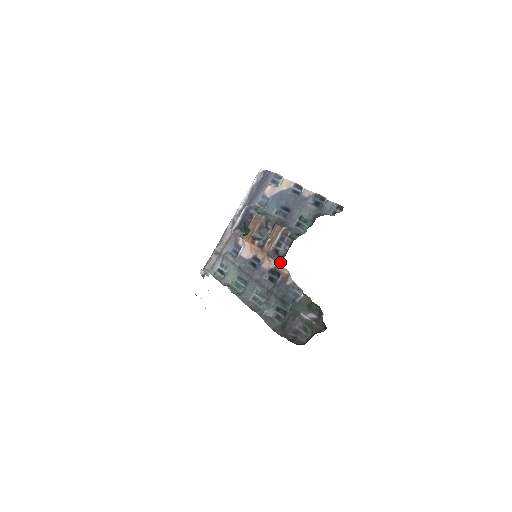
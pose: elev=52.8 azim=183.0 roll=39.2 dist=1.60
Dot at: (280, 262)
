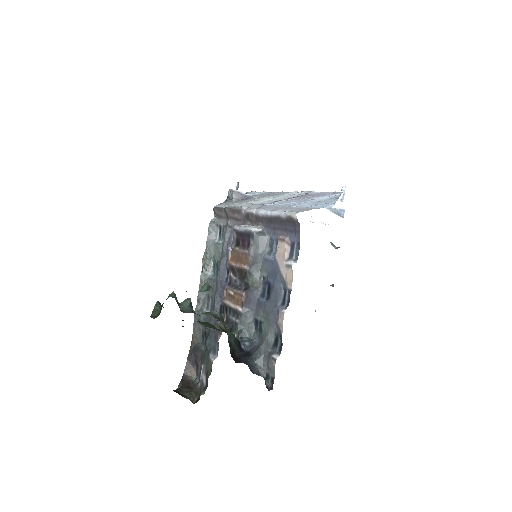
Dot at: occluded
